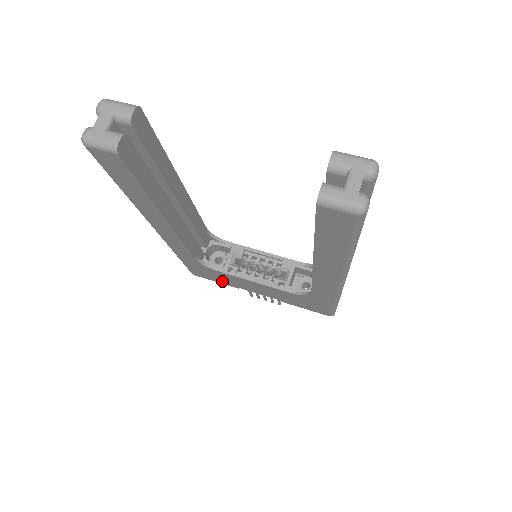
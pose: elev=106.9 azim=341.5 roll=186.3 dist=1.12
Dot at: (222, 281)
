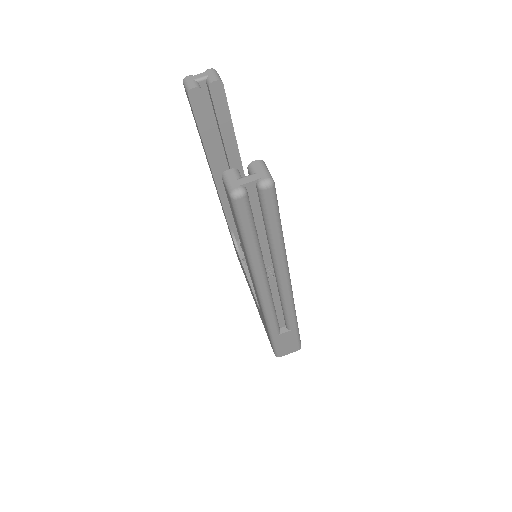
Dot at: occluded
